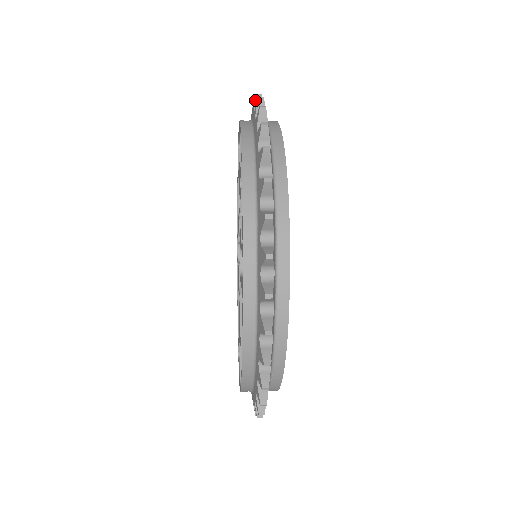
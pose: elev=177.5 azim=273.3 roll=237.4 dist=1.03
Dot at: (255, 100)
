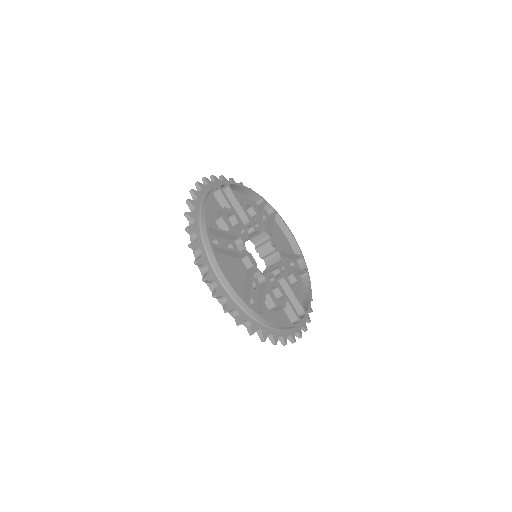
Dot at: (219, 179)
